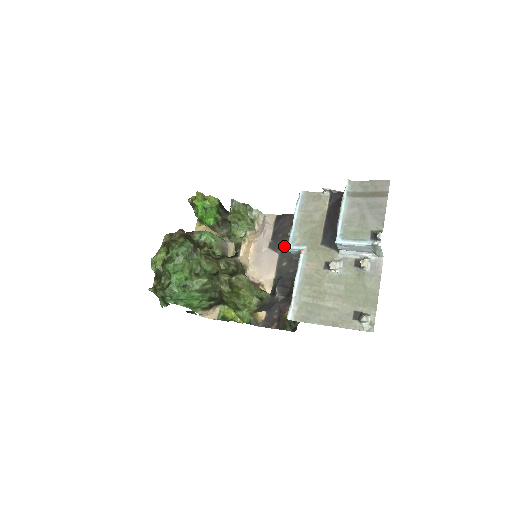
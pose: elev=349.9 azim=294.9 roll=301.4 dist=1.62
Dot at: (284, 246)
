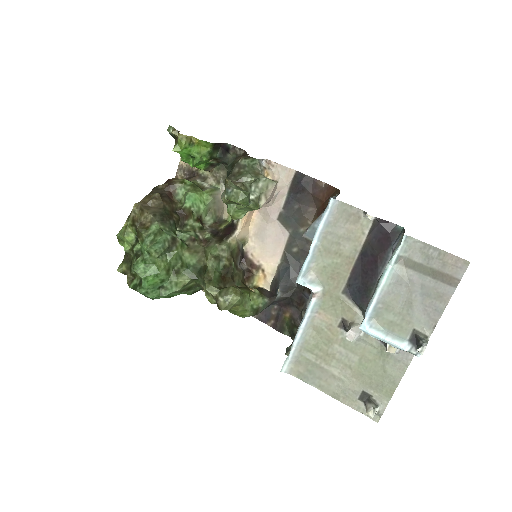
Dot at: (298, 225)
